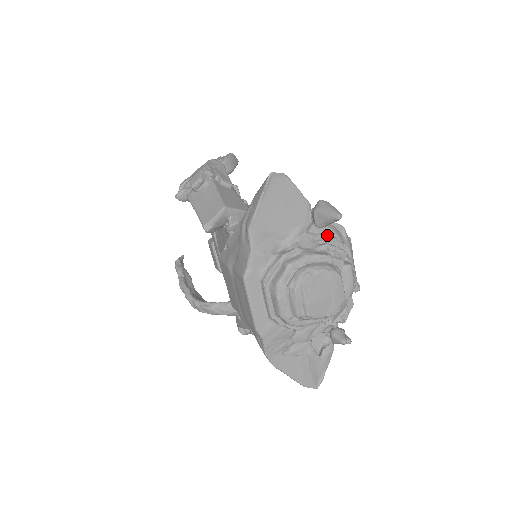
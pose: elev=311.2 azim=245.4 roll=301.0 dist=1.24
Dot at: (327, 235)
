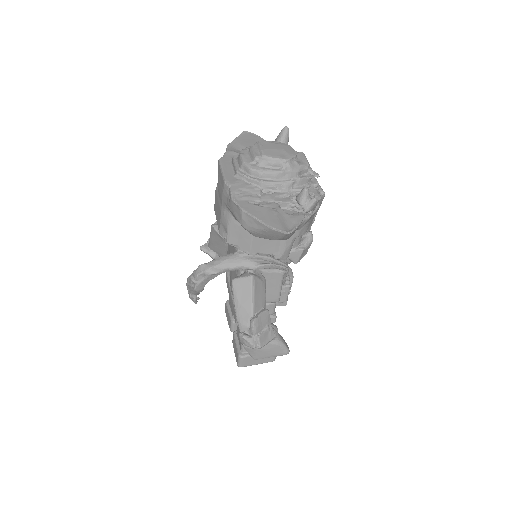
Dot at: occluded
